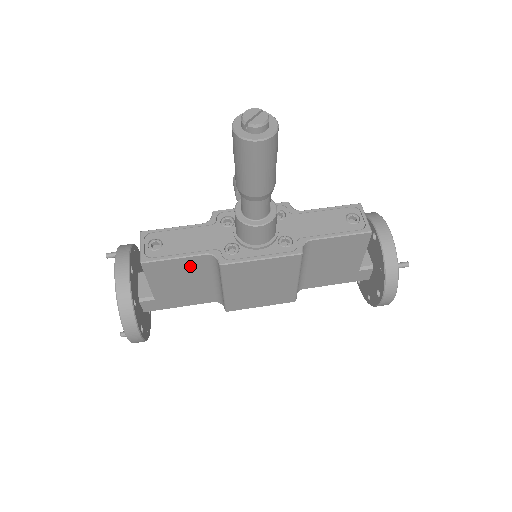
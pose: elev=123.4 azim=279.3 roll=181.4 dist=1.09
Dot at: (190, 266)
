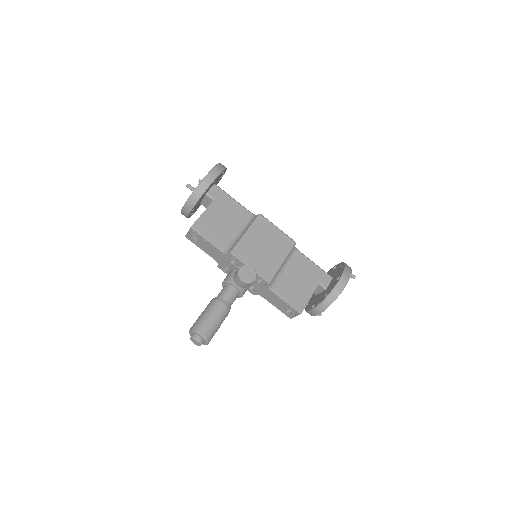
Dot at: occluded
